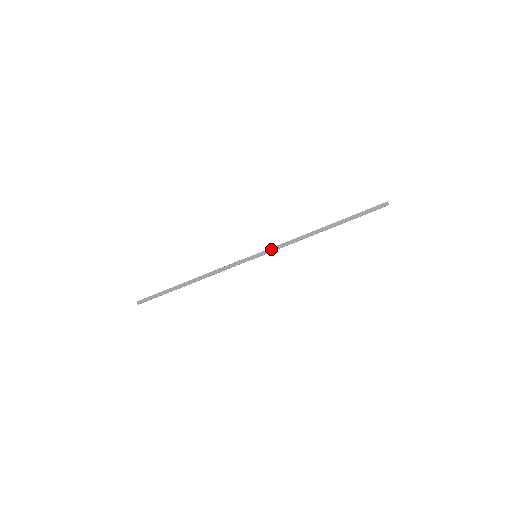
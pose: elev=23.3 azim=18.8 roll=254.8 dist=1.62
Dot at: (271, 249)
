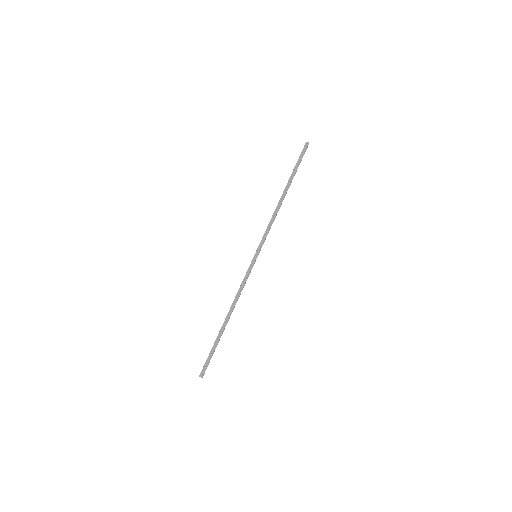
Dot at: (262, 241)
